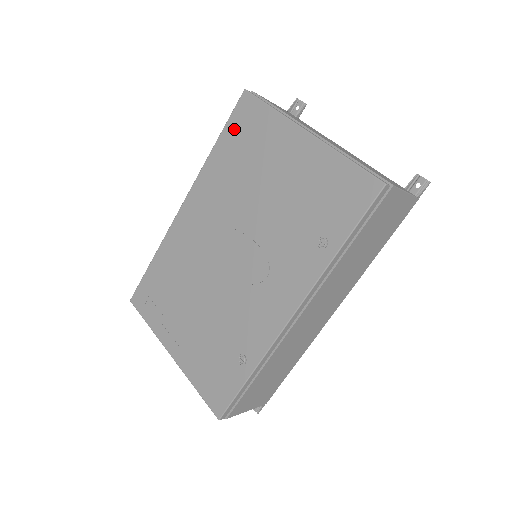
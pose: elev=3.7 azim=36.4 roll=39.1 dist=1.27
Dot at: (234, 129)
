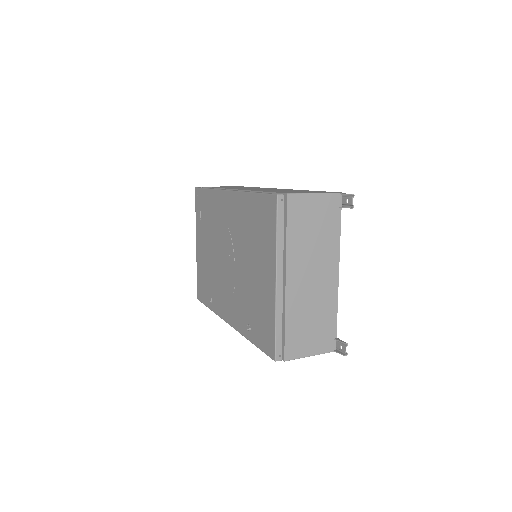
Dot at: (260, 206)
